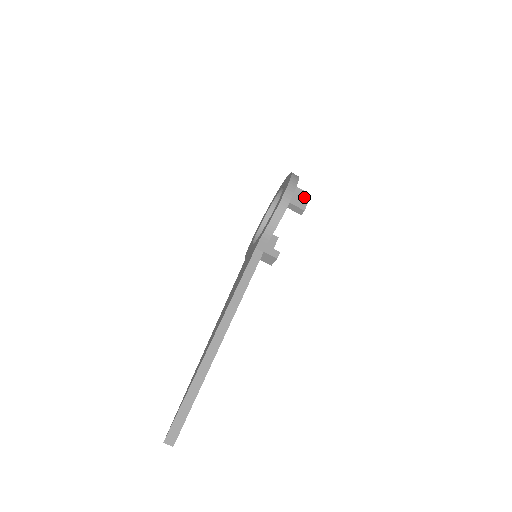
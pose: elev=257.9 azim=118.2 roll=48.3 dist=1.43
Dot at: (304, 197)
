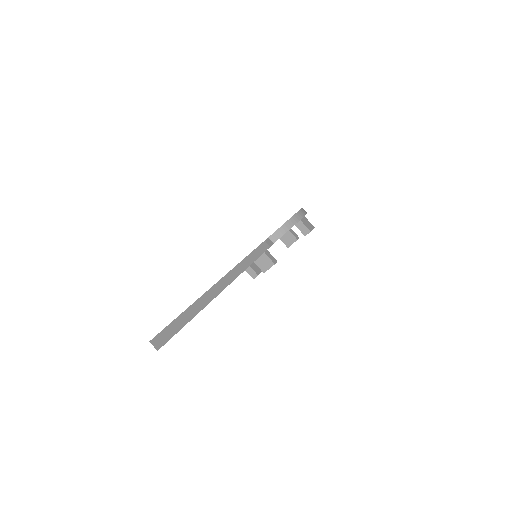
Dot at: (311, 224)
